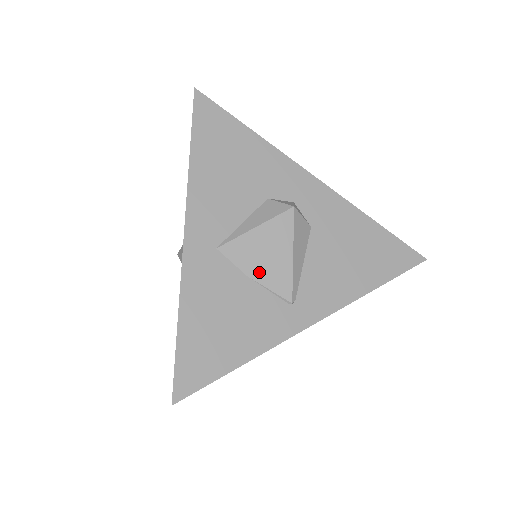
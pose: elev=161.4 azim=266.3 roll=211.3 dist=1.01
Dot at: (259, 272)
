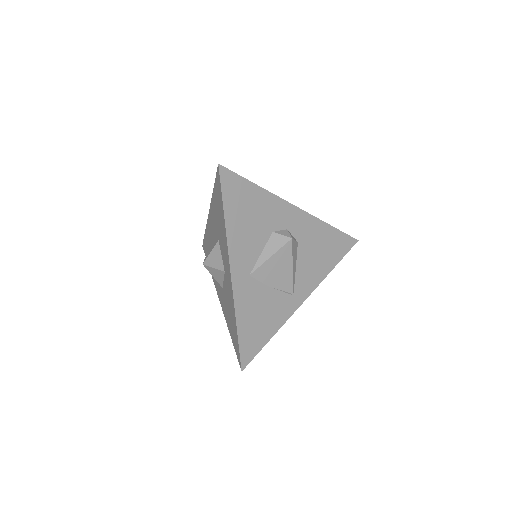
Dot at: (274, 282)
